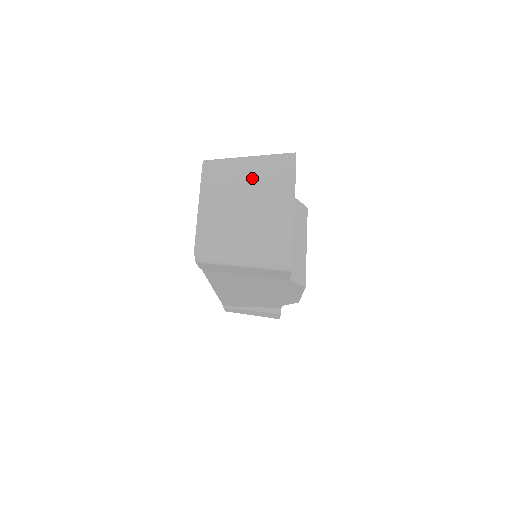
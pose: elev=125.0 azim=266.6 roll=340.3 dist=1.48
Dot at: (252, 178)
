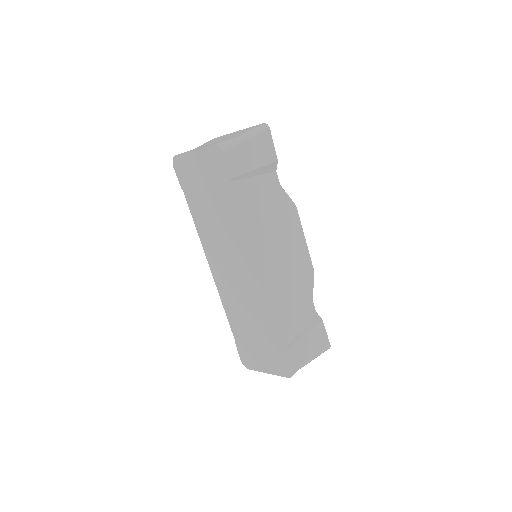
Dot at: (205, 145)
